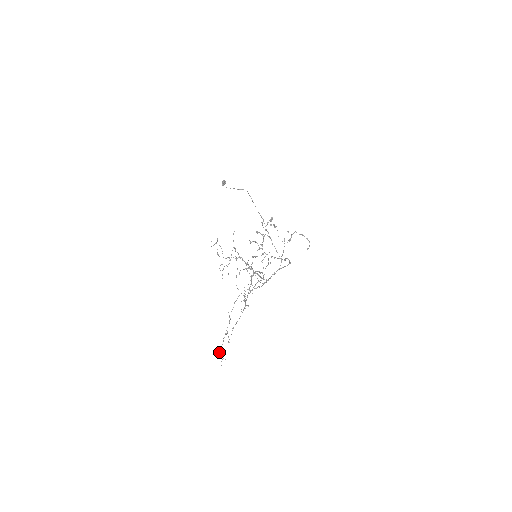
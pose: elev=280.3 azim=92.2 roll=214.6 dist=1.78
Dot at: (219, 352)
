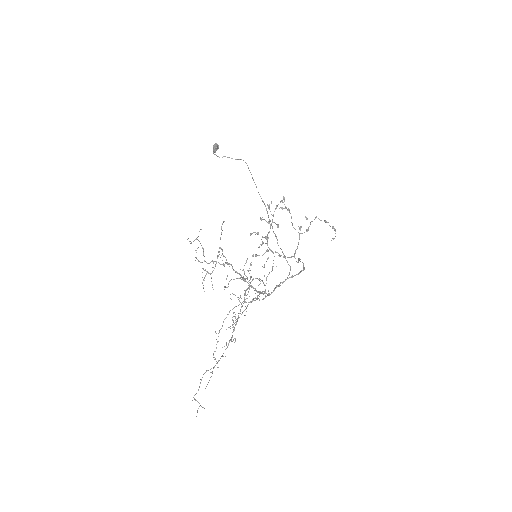
Dot at: (194, 398)
